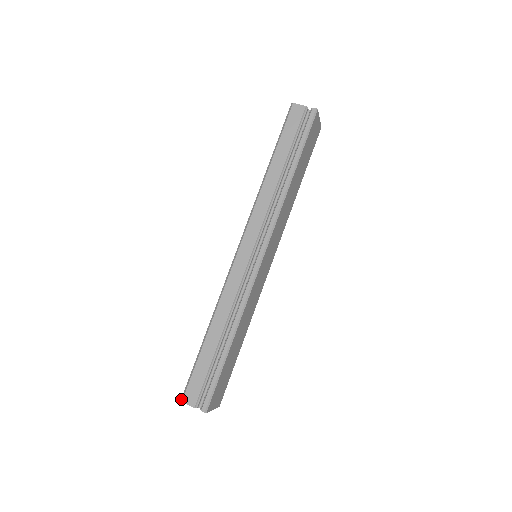
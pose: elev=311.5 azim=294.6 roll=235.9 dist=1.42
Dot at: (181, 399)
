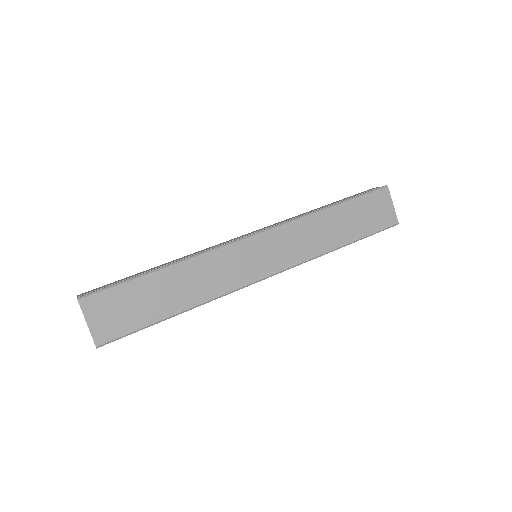
Dot at: occluded
